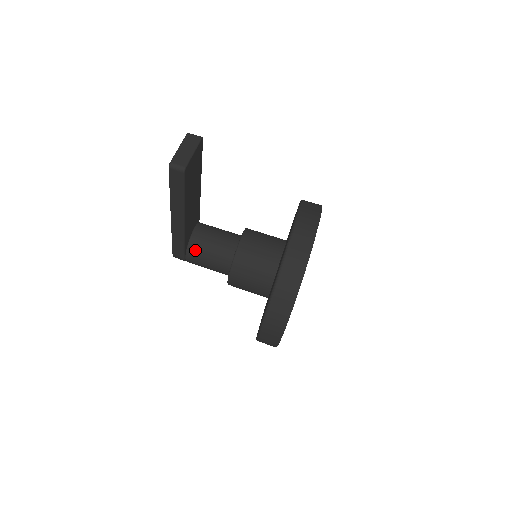
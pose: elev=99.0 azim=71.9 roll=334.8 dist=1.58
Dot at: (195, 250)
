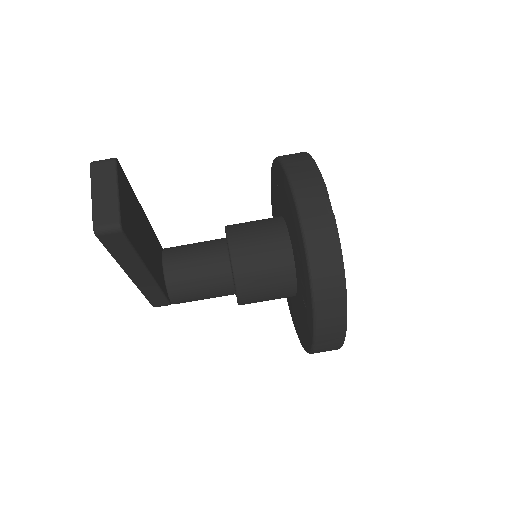
Dot at: (179, 290)
